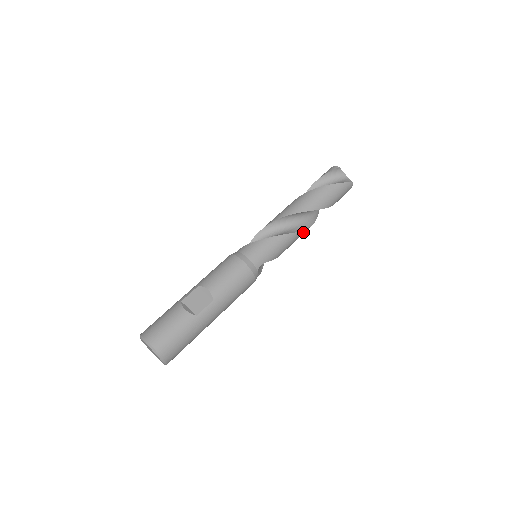
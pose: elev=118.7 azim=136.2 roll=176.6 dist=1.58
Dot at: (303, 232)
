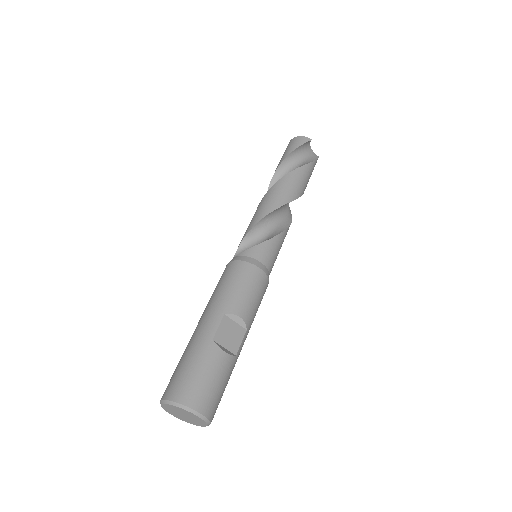
Dot at: occluded
